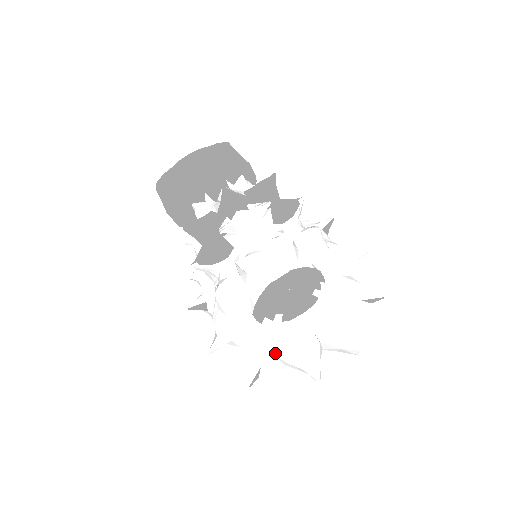
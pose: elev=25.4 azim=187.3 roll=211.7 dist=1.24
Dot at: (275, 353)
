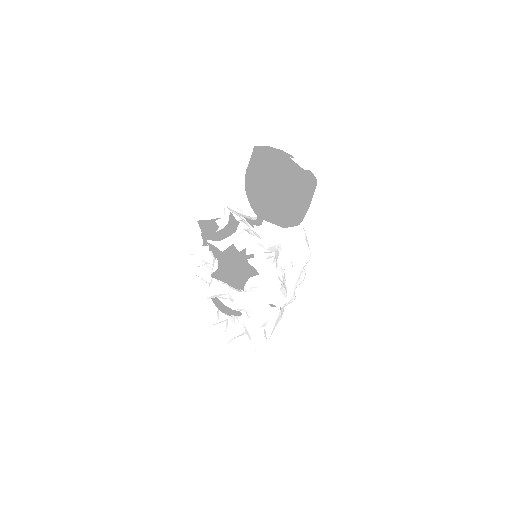
Dot at: occluded
